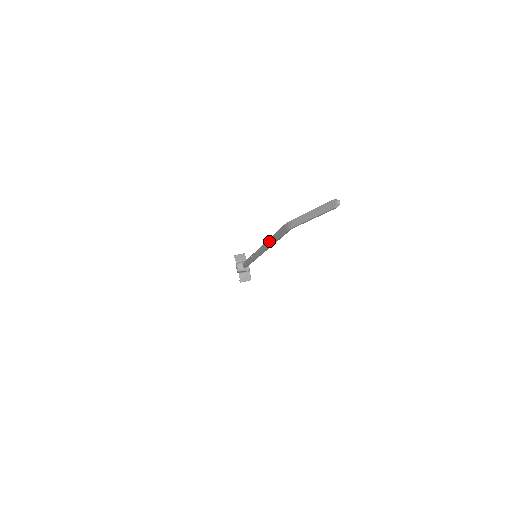
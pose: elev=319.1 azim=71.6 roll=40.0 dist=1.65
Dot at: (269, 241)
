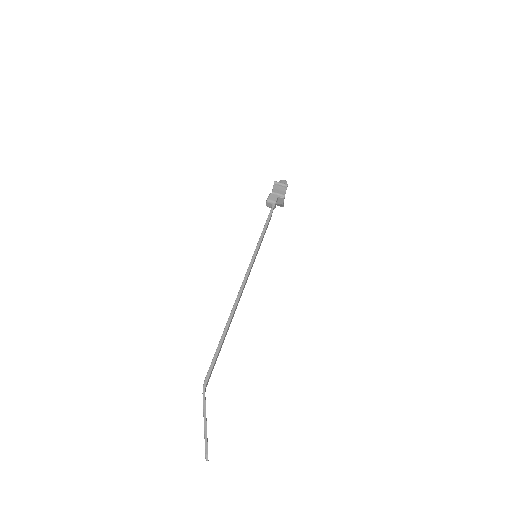
Dot at: (227, 321)
